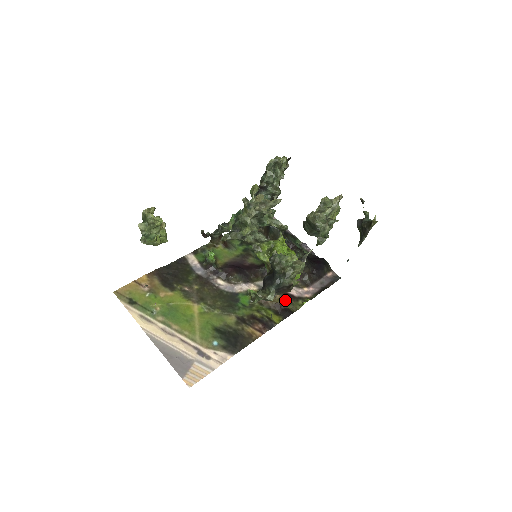
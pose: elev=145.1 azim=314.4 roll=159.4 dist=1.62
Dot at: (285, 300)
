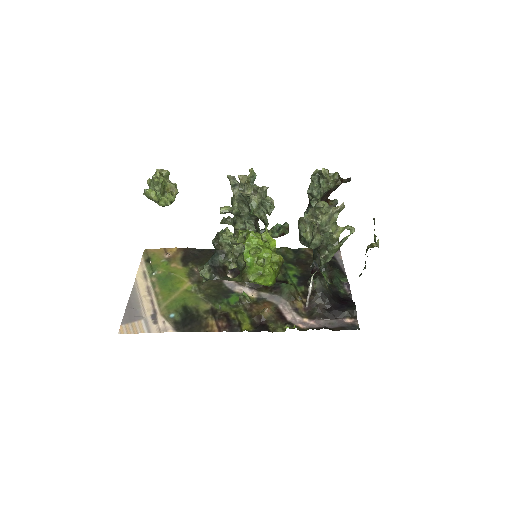
Dot at: (272, 317)
